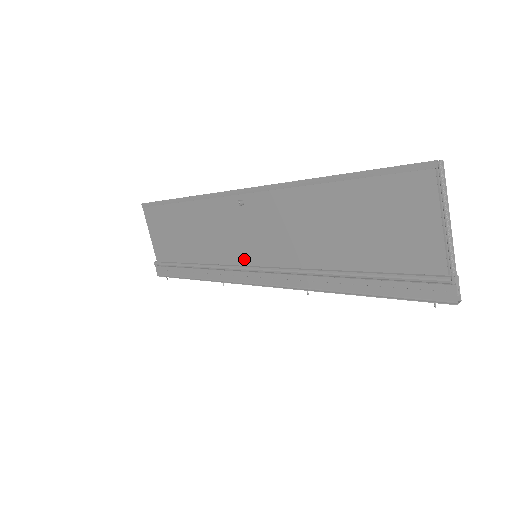
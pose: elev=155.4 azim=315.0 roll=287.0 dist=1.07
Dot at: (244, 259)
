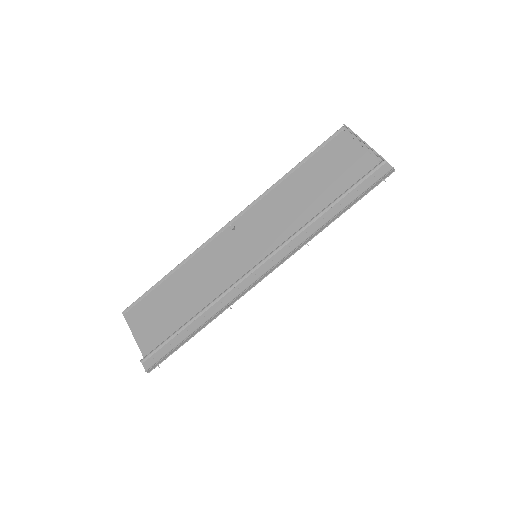
Dot at: (246, 267)
